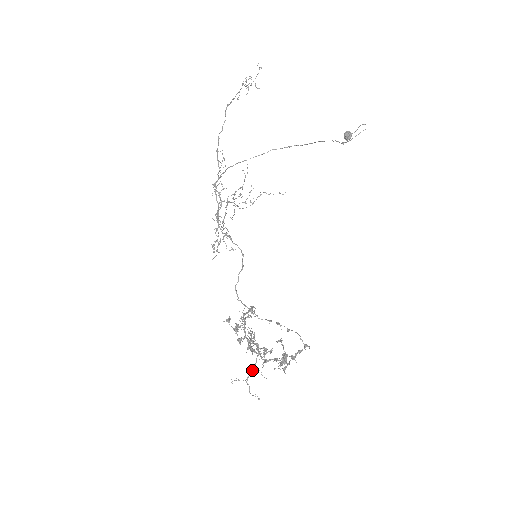
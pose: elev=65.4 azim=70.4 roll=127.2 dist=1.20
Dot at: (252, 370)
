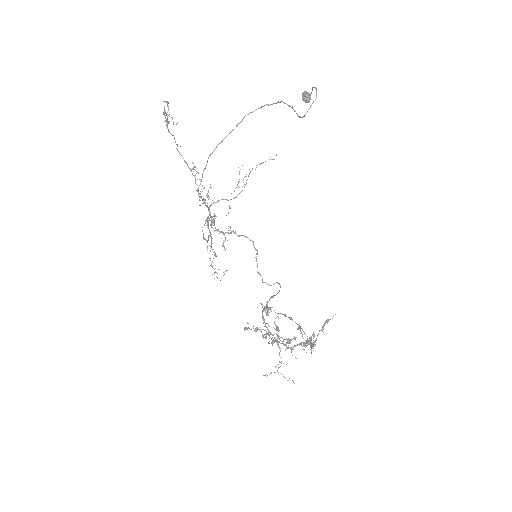
Dot at: occluded
